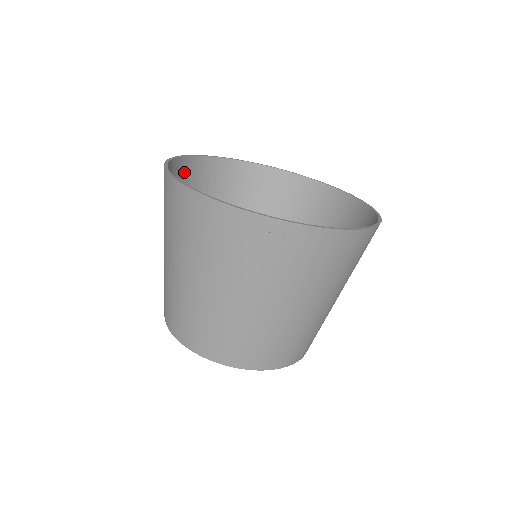
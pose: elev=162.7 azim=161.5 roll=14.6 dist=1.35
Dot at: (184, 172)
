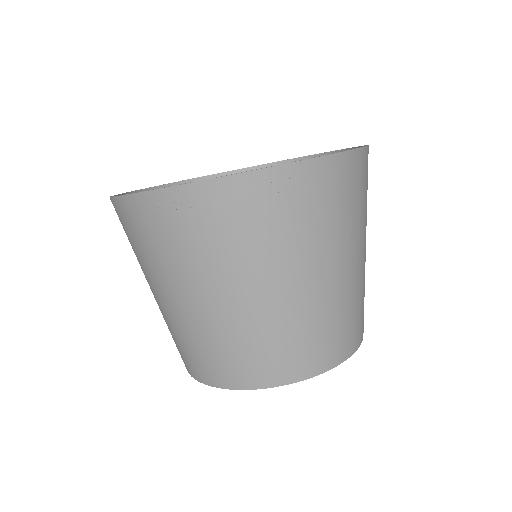
Dot at: occluded
